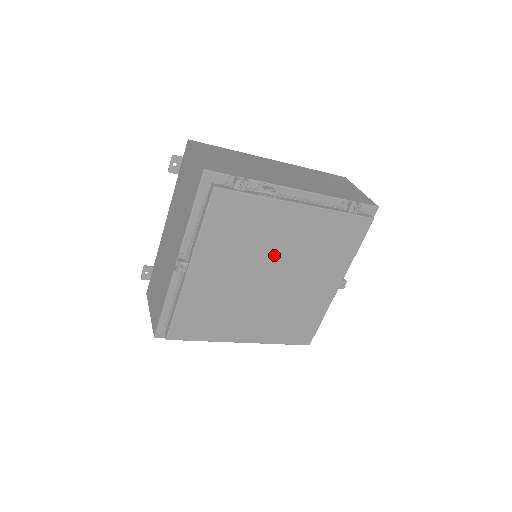
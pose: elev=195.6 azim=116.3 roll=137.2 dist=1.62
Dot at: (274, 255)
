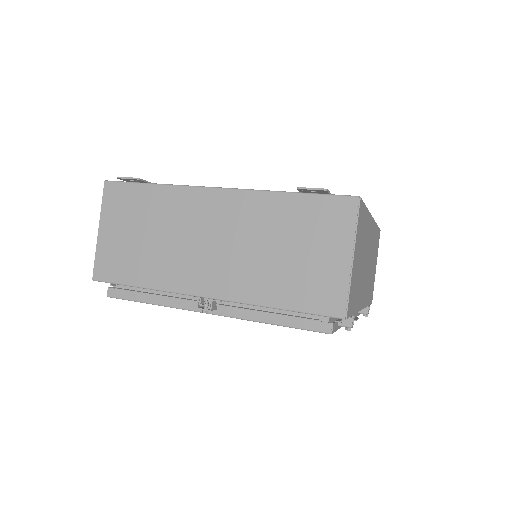
Dot at: occluded
